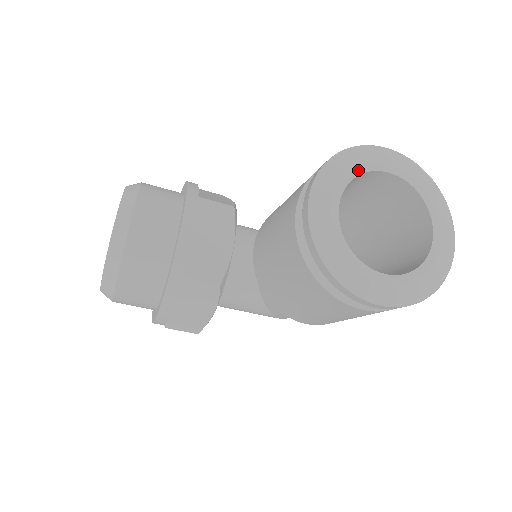
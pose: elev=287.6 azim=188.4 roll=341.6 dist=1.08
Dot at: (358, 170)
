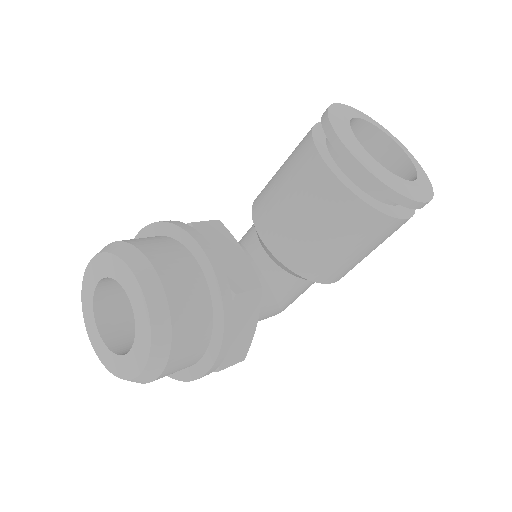
Dot at: (347, 120)
